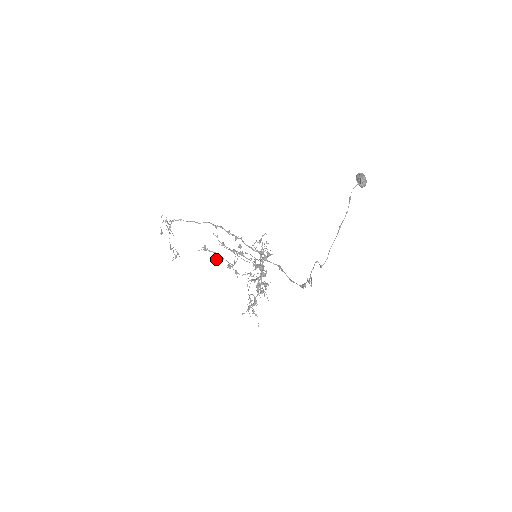
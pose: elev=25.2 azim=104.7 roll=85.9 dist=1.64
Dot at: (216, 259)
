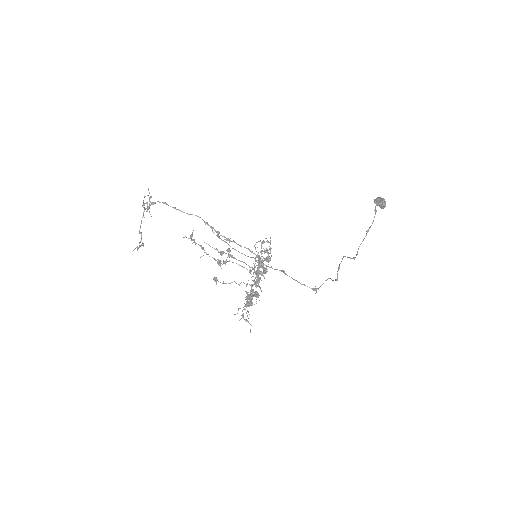
Dot at: occluded
